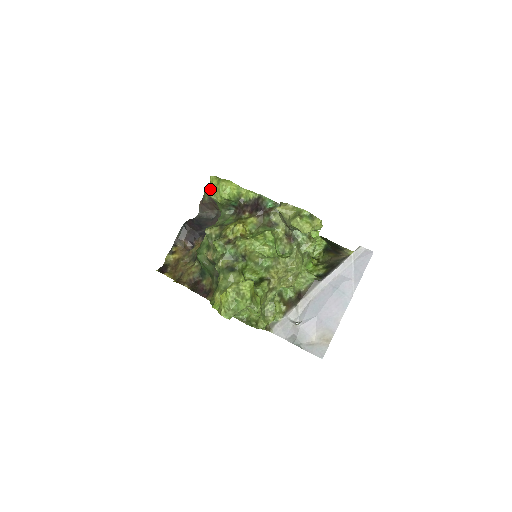
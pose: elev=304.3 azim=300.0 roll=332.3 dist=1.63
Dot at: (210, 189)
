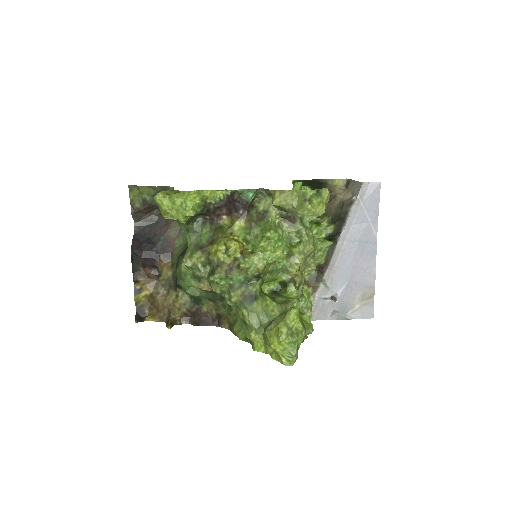
Dot at: (160, 210)
